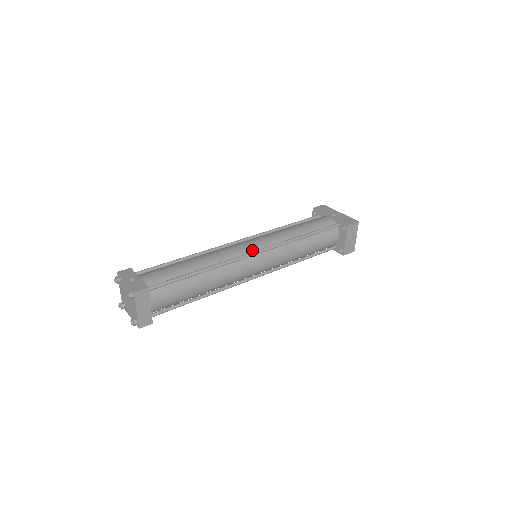
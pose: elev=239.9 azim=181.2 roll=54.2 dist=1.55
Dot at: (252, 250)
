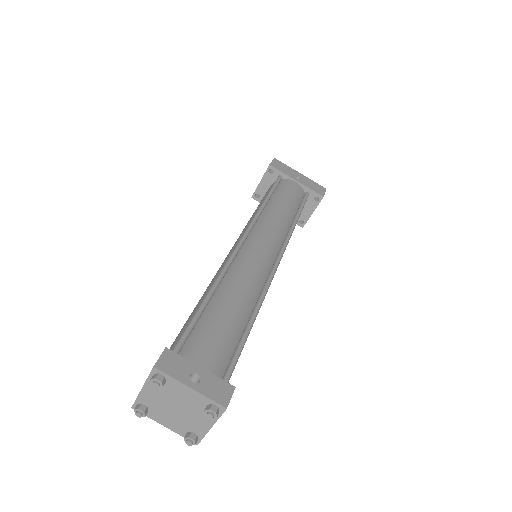
Dot at: (272, 257)
